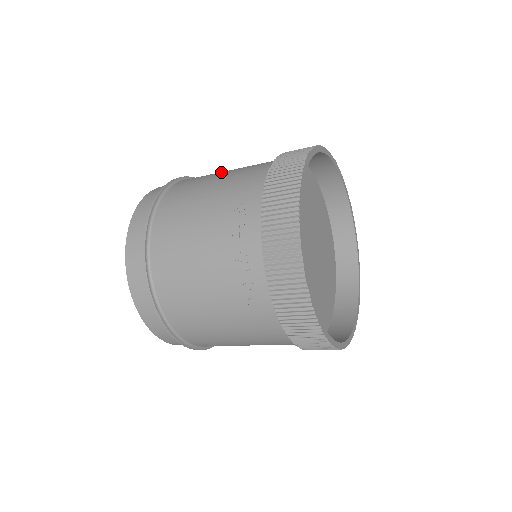
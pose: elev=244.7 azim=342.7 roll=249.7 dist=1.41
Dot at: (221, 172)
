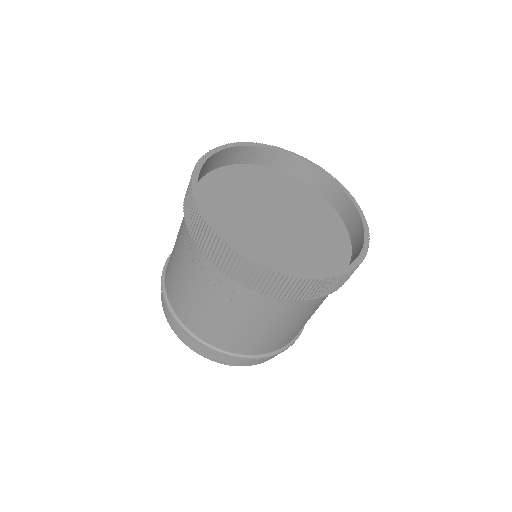
Dot at: occluded
